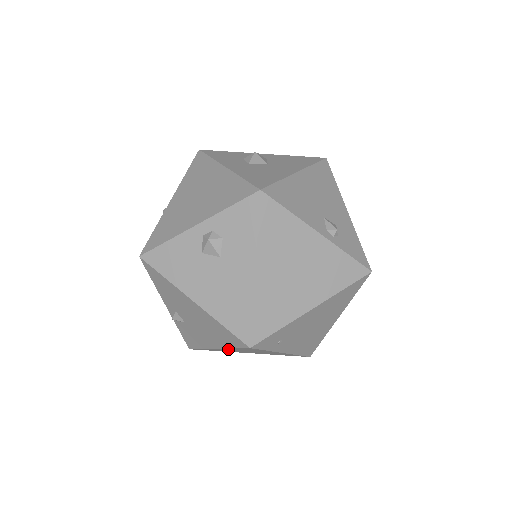
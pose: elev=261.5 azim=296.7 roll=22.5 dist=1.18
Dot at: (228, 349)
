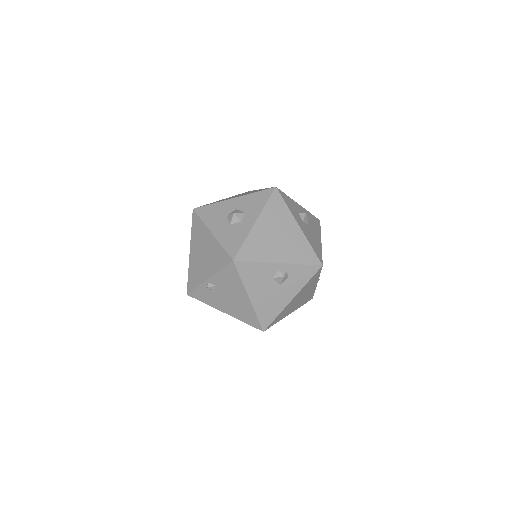
Dot at: occluded
